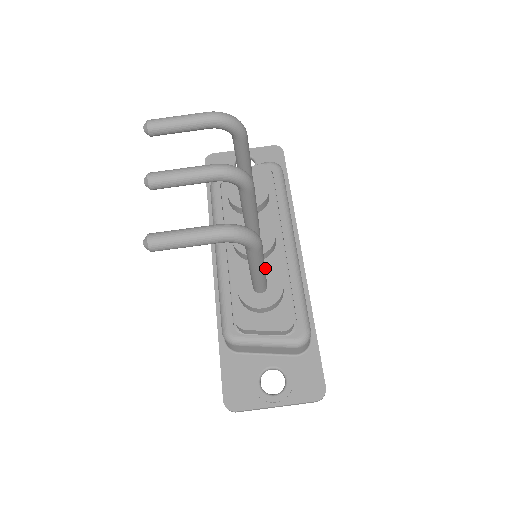
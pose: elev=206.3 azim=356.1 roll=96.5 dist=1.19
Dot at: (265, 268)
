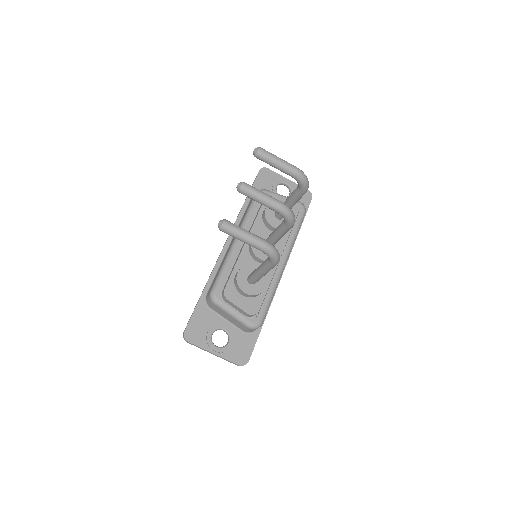
Dot at: occluded
